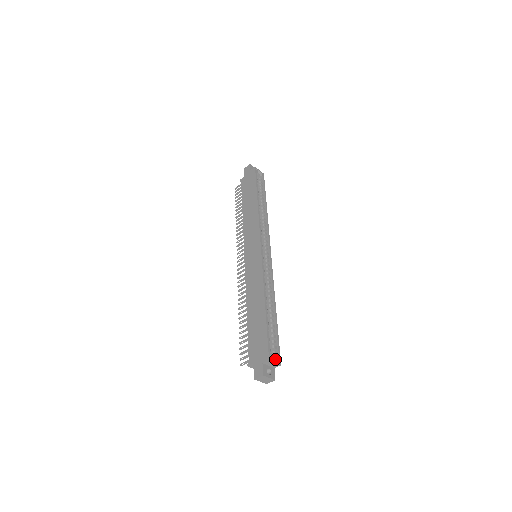
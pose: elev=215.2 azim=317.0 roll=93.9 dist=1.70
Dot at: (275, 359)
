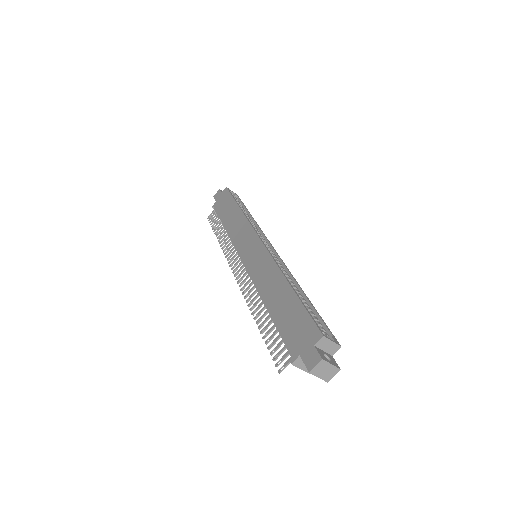
Dot at: (330, 339)
